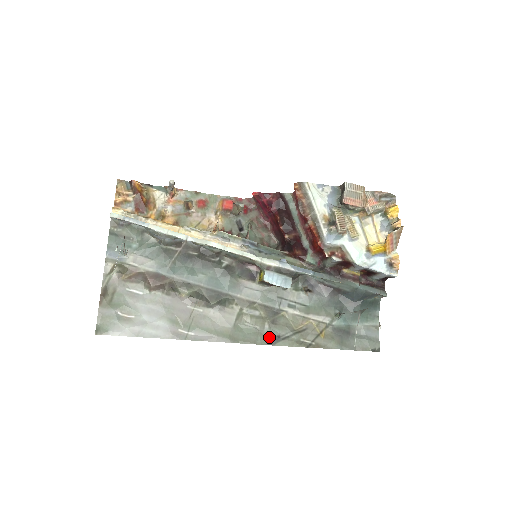
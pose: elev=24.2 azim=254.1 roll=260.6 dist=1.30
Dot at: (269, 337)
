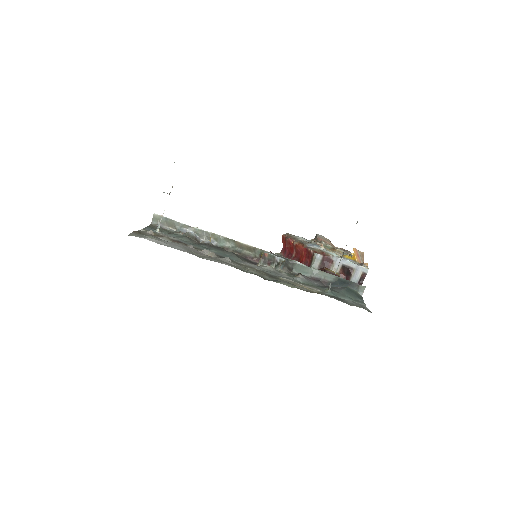
Dot at: (270, 280)
